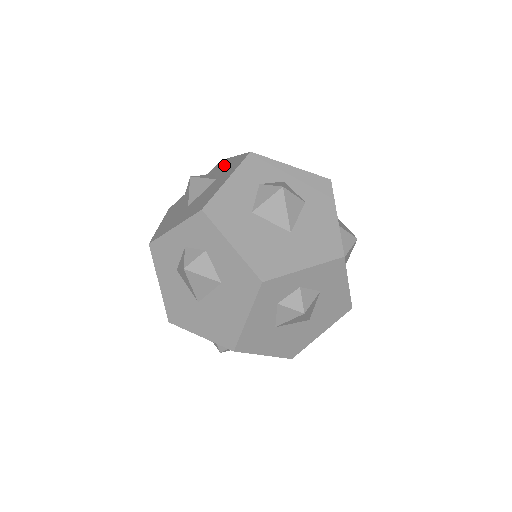
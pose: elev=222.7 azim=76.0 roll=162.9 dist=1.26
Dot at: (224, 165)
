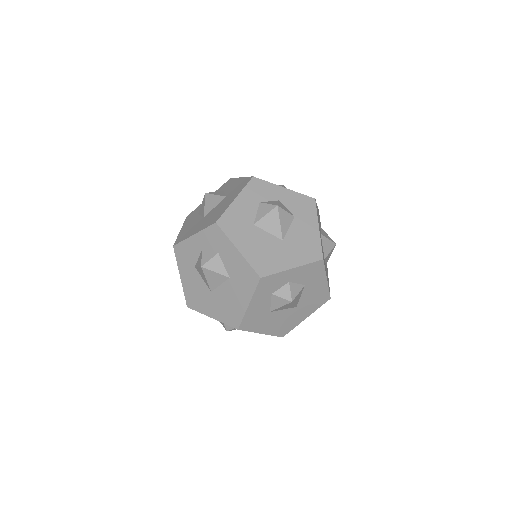
Dot at: (232, 184)
